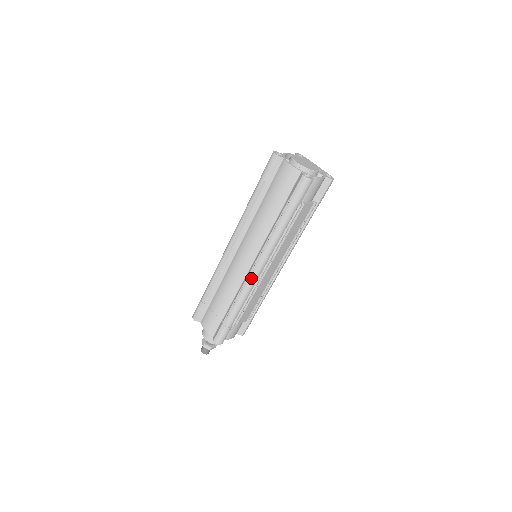
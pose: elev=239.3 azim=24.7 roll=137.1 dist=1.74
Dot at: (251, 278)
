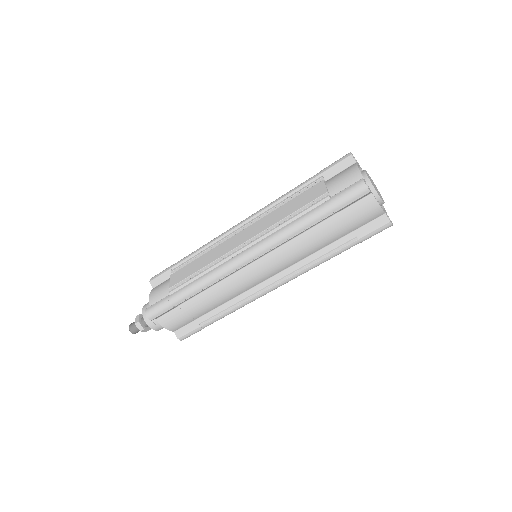
Dot at: (265, 294)
